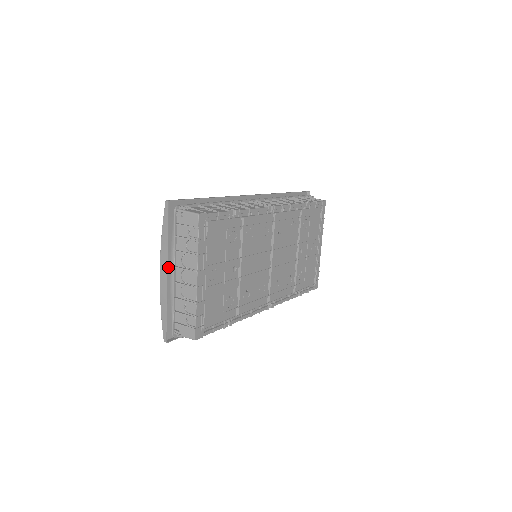
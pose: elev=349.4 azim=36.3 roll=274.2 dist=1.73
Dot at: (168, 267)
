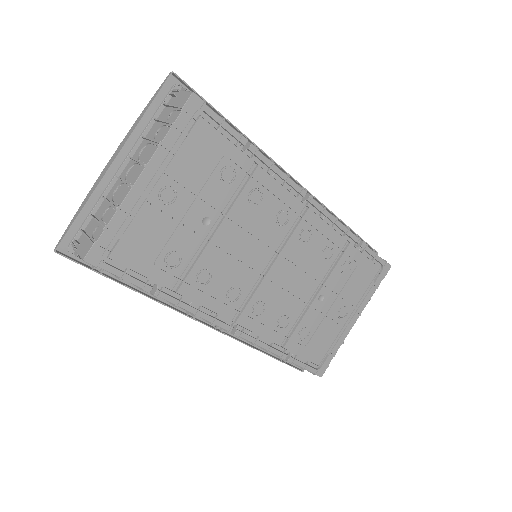
Dot at: occluded
